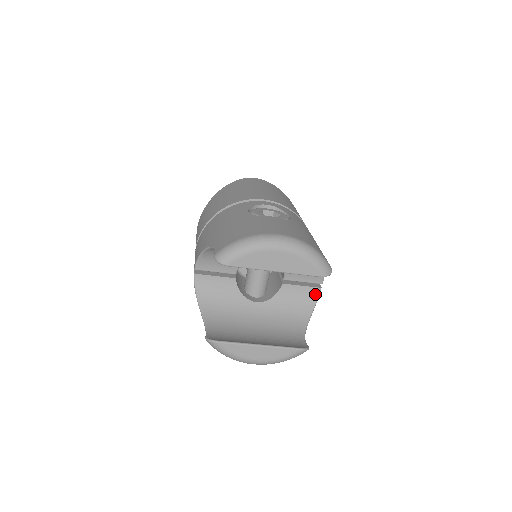
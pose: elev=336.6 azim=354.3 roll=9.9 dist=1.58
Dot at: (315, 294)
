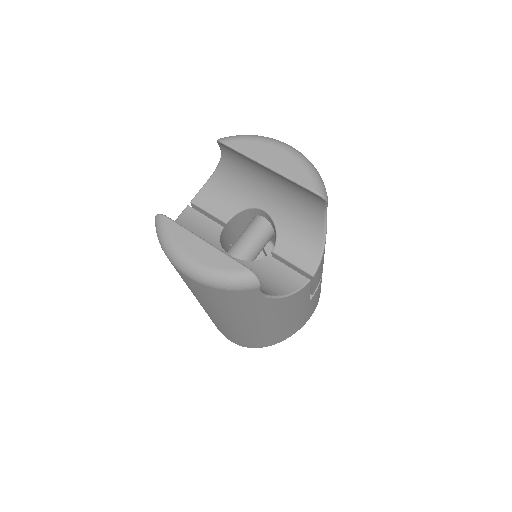
Dot at: (299, 283)
